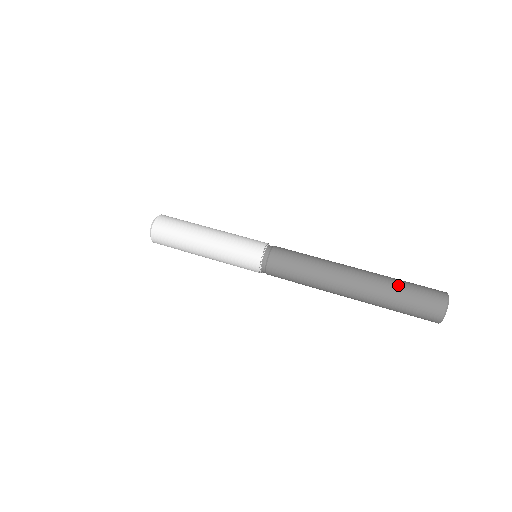
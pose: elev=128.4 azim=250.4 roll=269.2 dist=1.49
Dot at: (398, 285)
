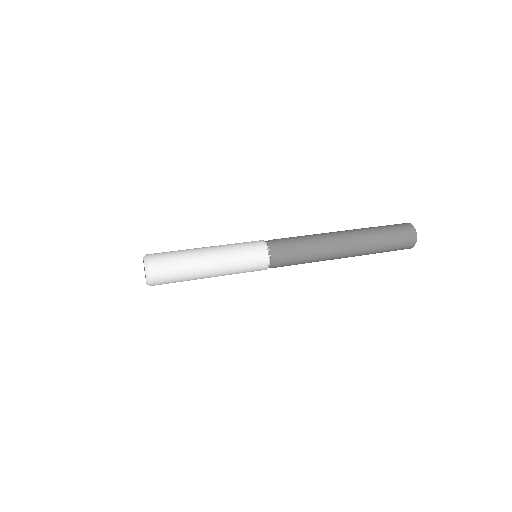
Dot at: (379, 231)
